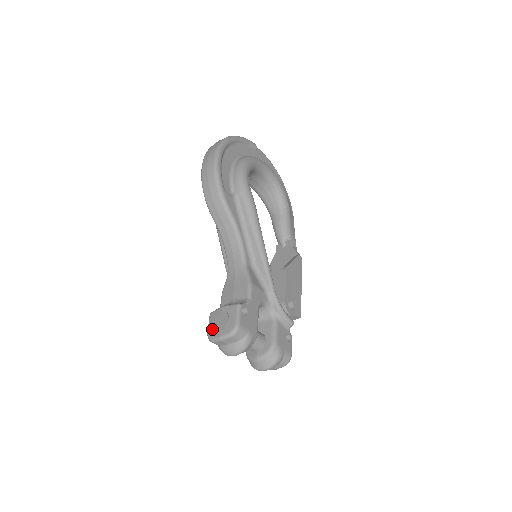
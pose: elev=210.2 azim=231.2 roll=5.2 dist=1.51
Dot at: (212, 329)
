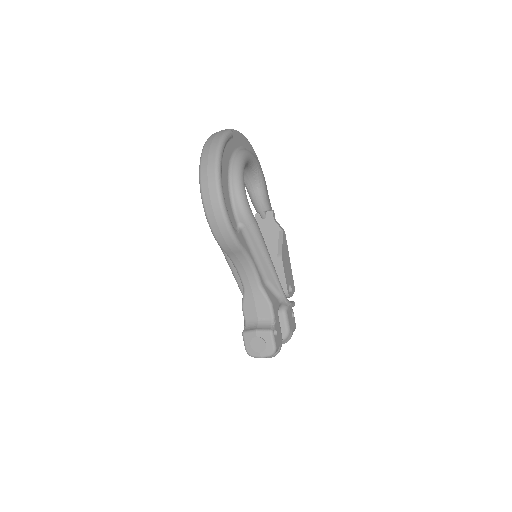
Dot at: (251, 349)
